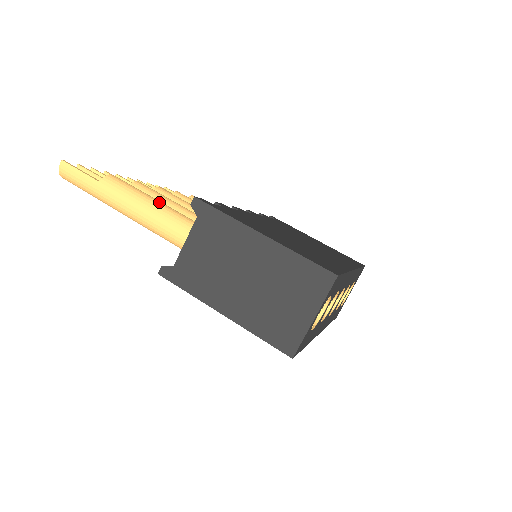
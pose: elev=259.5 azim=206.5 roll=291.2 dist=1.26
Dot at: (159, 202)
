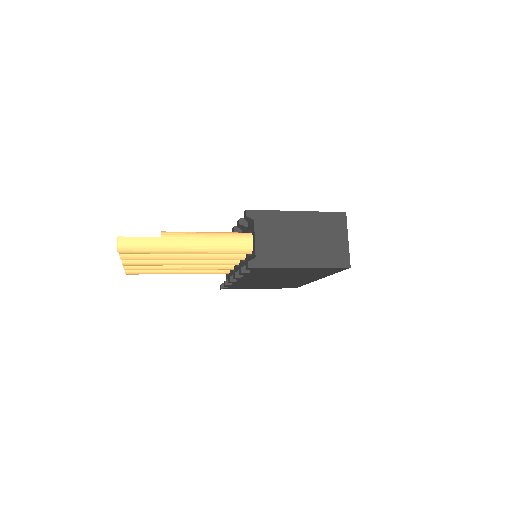
Dot at: (210, 232)
